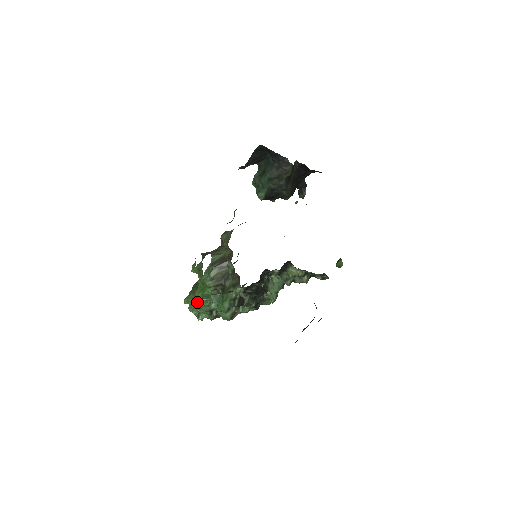
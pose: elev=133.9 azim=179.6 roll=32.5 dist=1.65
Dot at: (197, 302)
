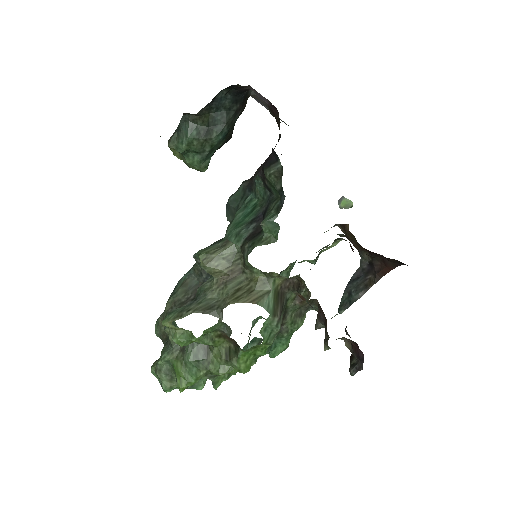
Dot at: occluded
